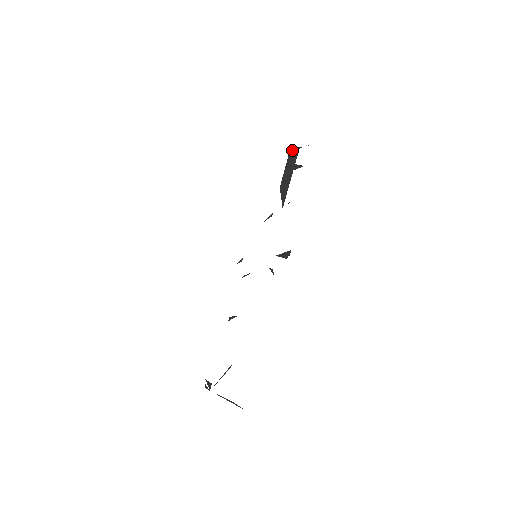
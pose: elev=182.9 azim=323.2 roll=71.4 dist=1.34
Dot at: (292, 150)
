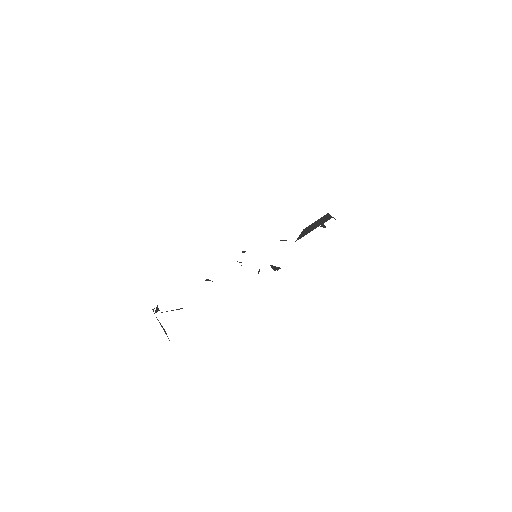
Dot at: (328, 215)
